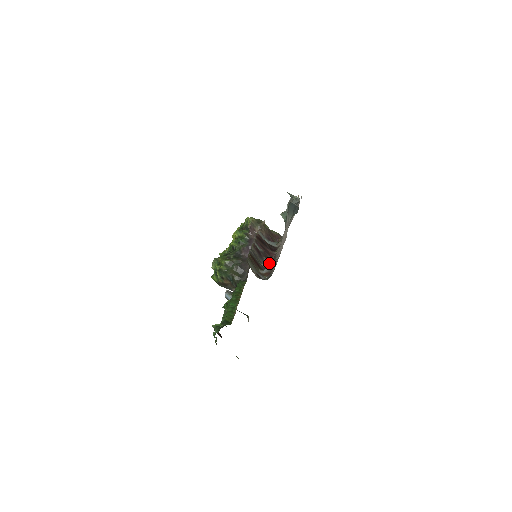
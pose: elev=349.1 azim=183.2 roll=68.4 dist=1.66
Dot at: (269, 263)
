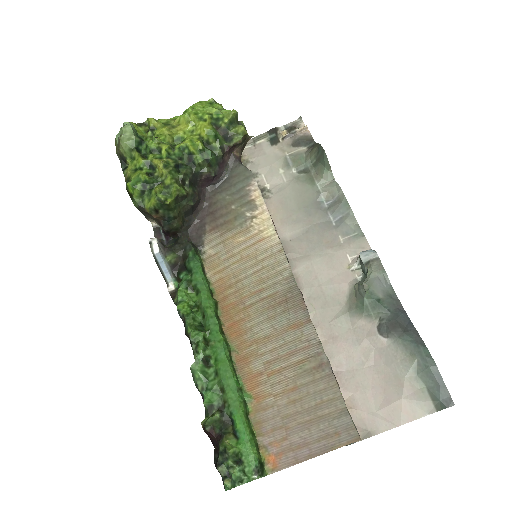
Dot at: occluded
